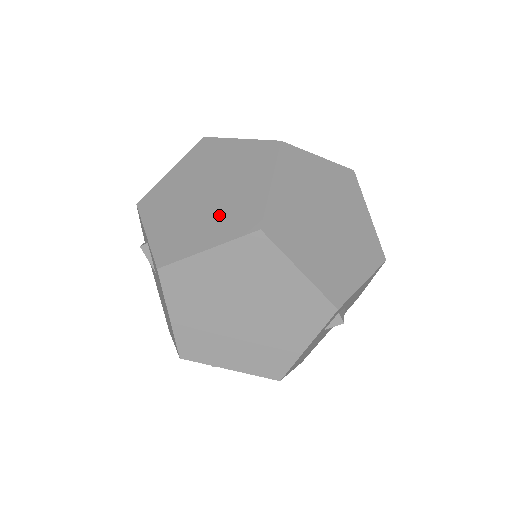
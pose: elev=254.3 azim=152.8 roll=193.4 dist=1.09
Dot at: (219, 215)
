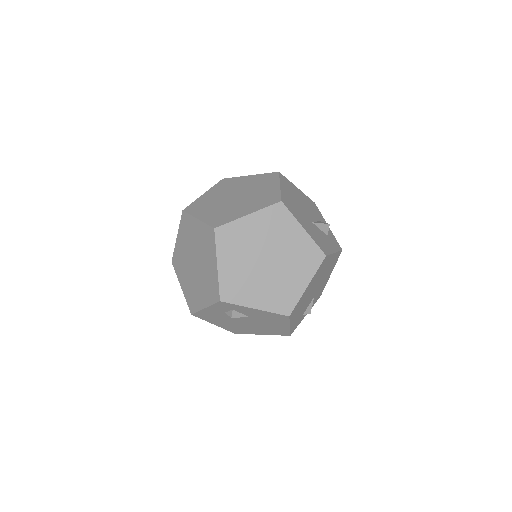
Dot at: (221, 210)
